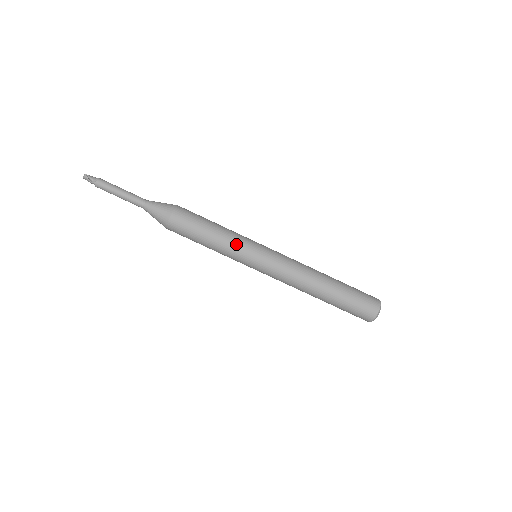
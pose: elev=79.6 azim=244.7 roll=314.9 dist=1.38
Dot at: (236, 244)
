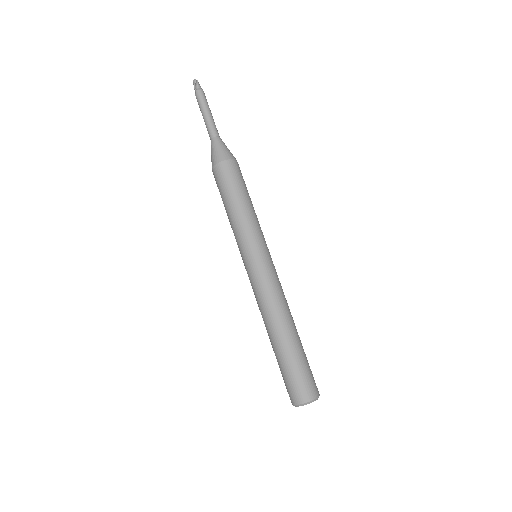
Dot at: (249, 229)
